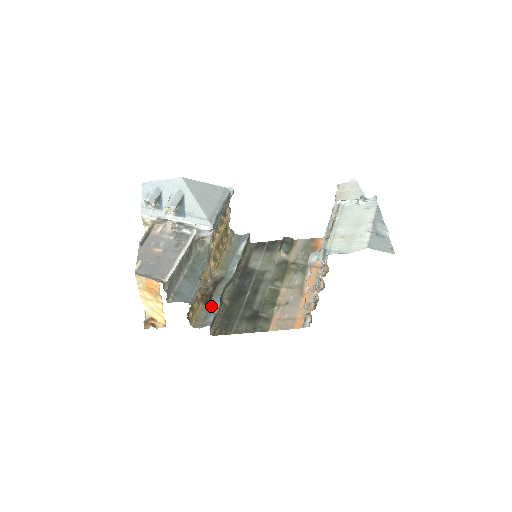
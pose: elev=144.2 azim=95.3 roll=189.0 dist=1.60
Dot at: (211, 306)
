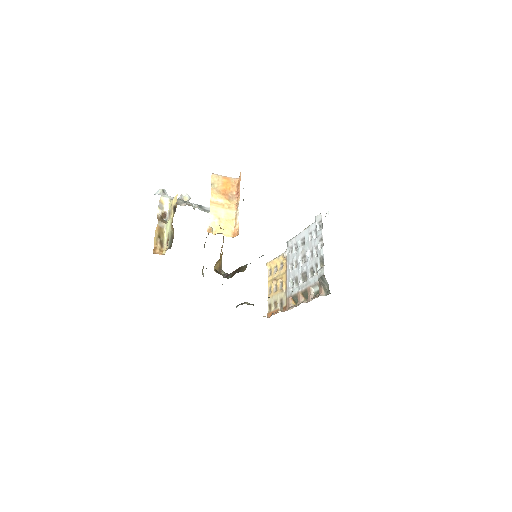
Dot at: (250, 263)
